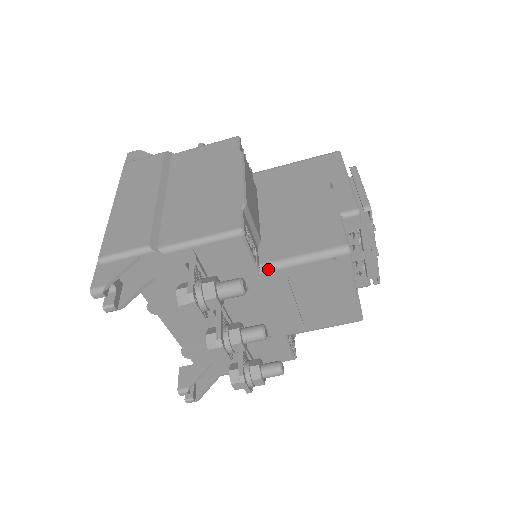
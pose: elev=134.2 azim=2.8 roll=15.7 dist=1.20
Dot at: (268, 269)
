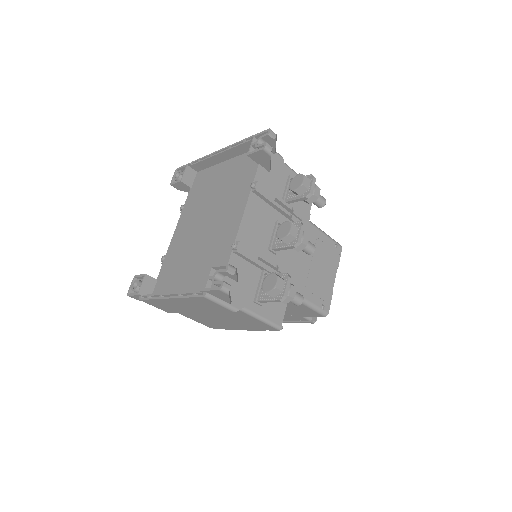
Dot at: occluded
